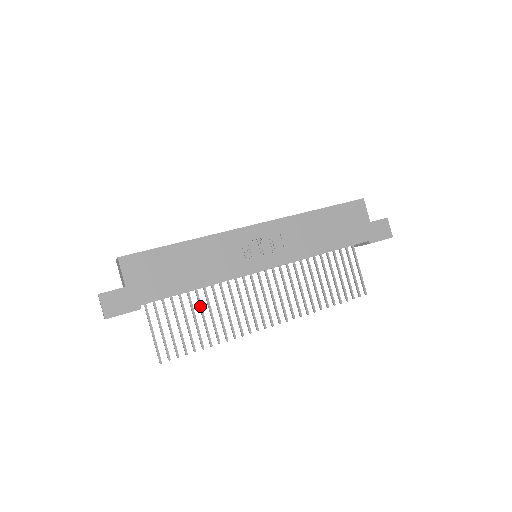
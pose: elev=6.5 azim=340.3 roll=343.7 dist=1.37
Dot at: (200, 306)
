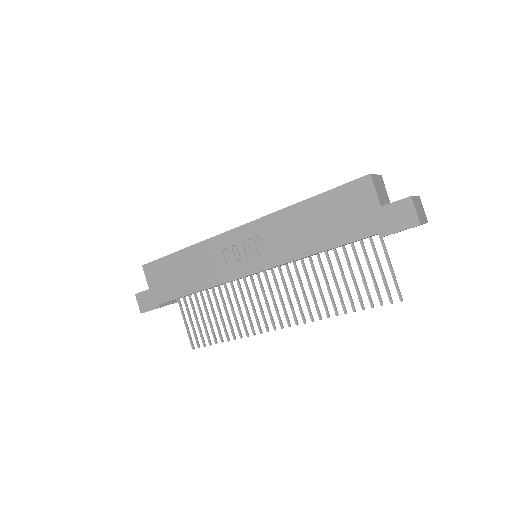
Dot at: (216, 303)
